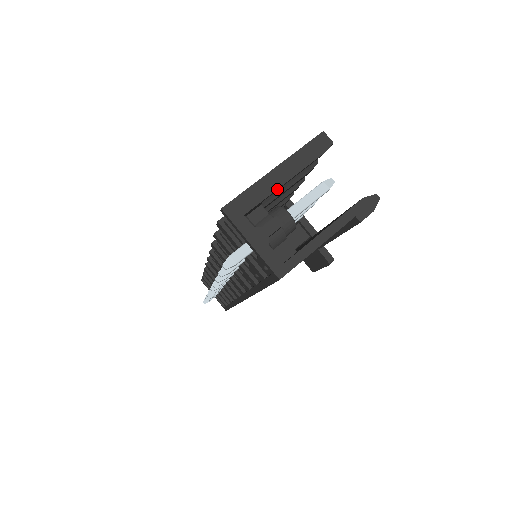
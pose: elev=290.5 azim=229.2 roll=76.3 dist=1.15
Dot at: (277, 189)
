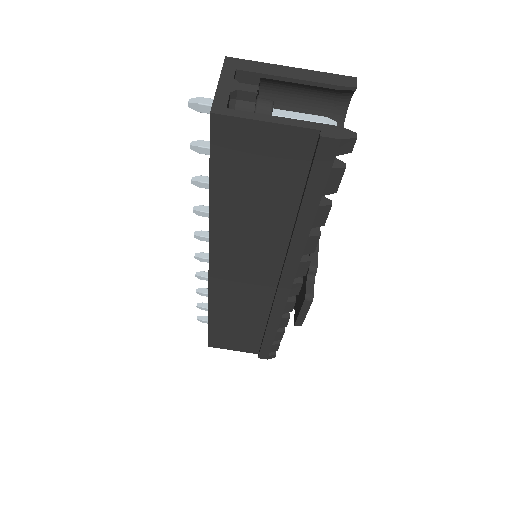
Dot at: (279, 77)
